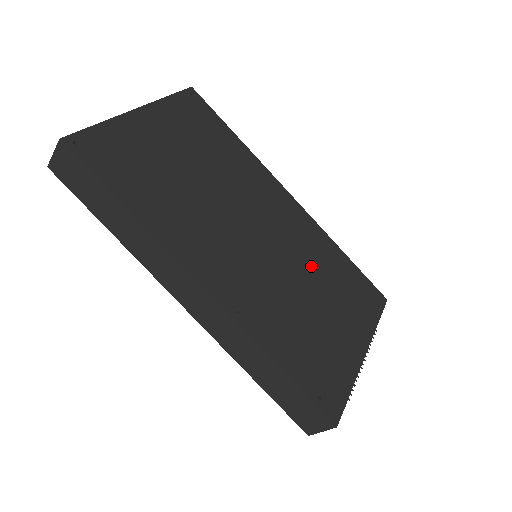
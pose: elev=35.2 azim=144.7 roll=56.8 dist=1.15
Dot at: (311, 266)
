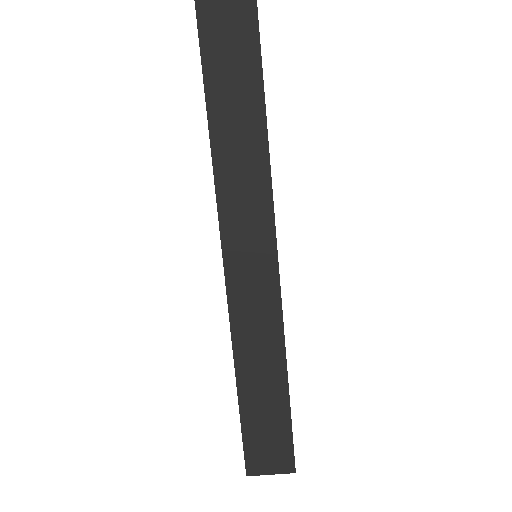
Dot at: occluded
